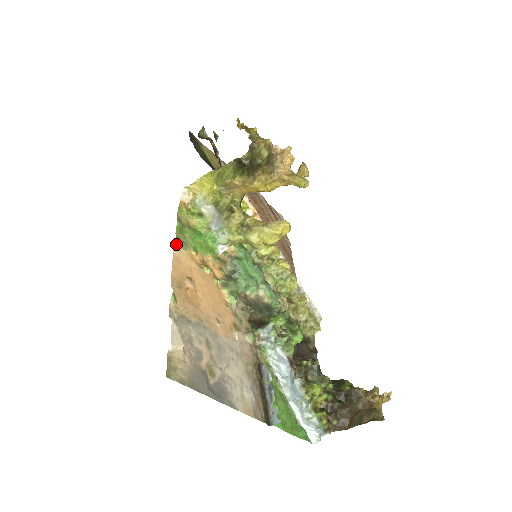
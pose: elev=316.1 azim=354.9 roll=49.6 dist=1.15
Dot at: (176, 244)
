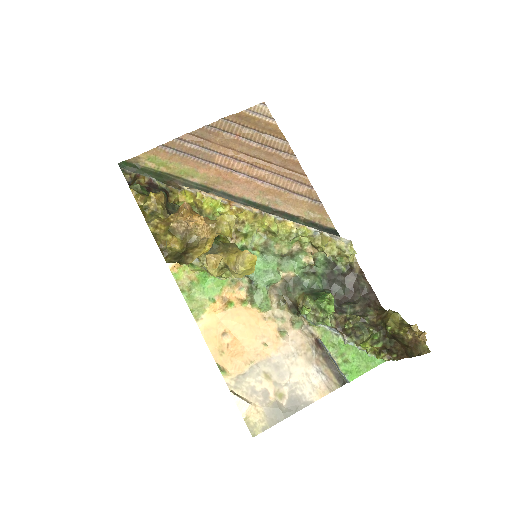
Dot at: (196, 317)
